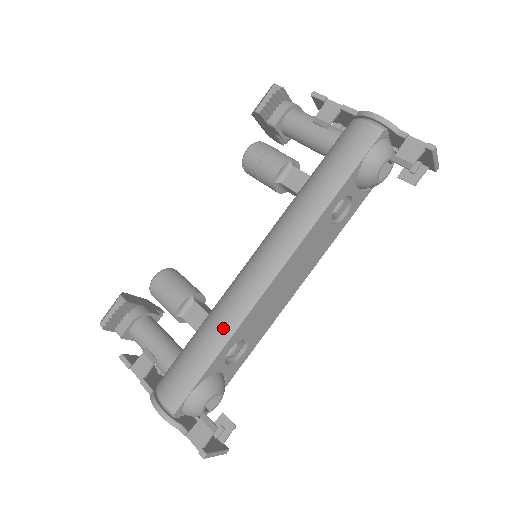
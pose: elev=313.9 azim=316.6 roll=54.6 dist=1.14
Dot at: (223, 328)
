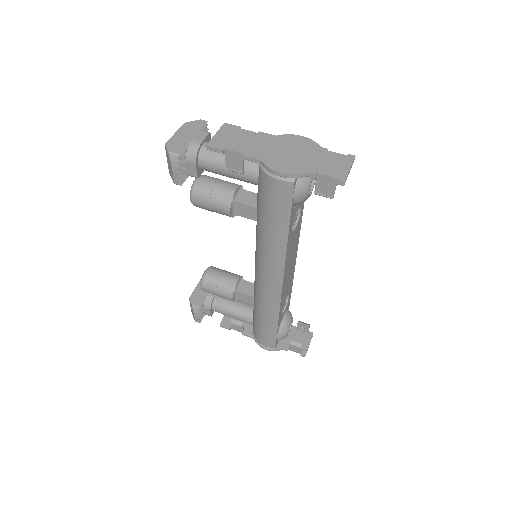
Dot at: (271, 314)
